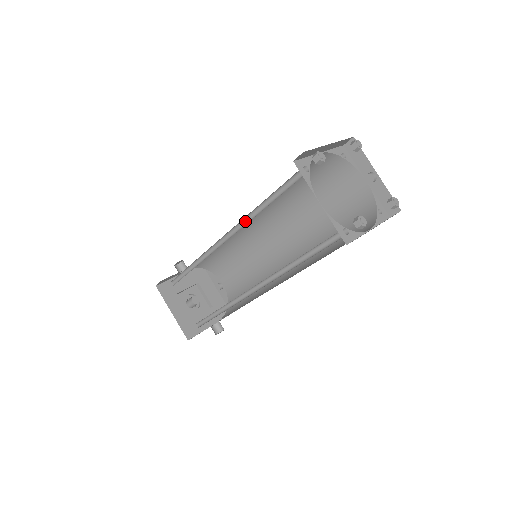
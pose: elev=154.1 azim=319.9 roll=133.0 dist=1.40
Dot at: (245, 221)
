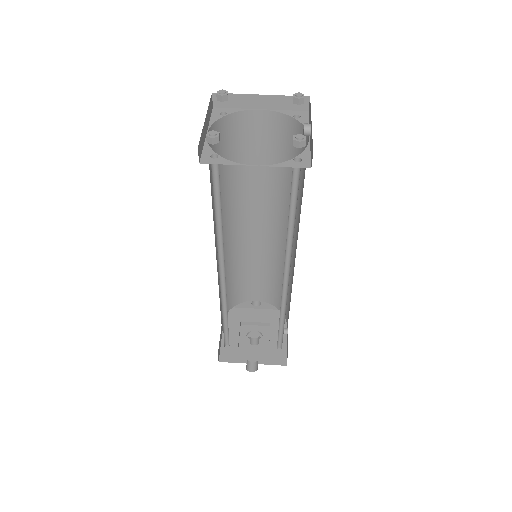
Dot at: (230, 202)
